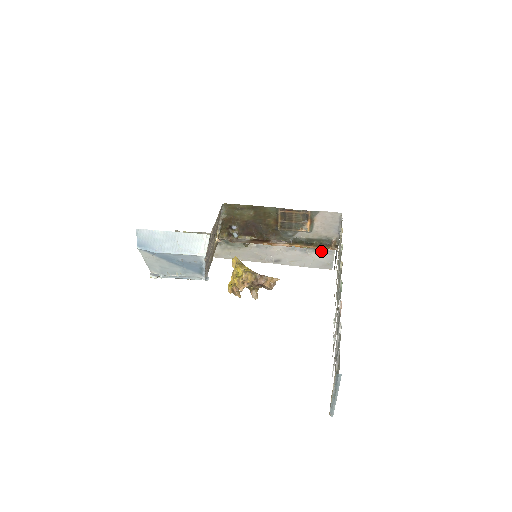
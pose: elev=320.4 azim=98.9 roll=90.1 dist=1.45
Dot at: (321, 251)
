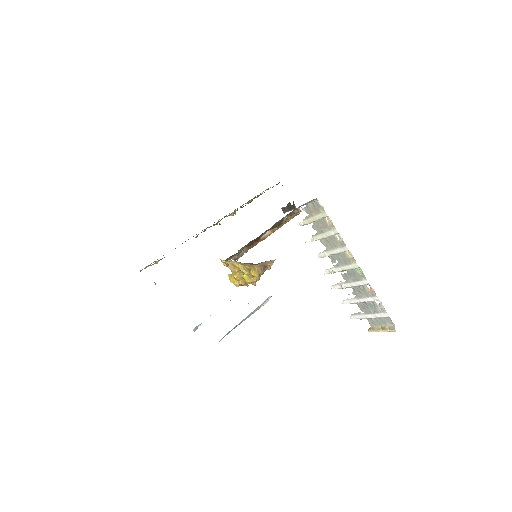
Dot at: occluded
